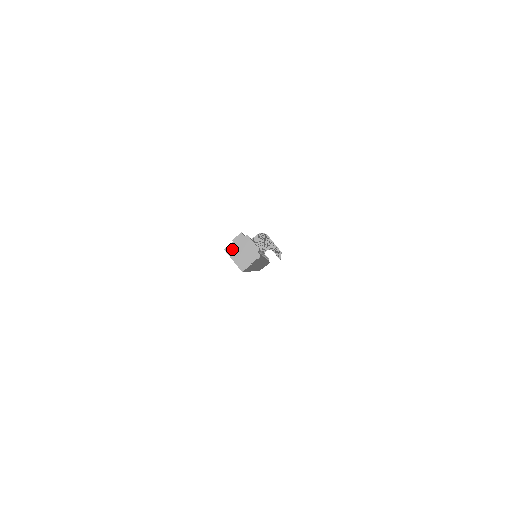
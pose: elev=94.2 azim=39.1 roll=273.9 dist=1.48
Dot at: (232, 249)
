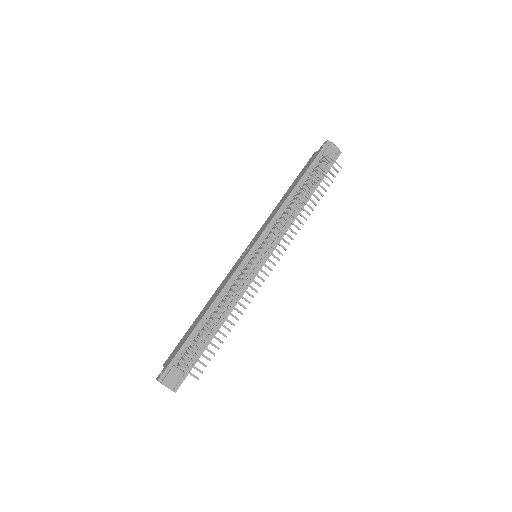
Dot at: occluded
